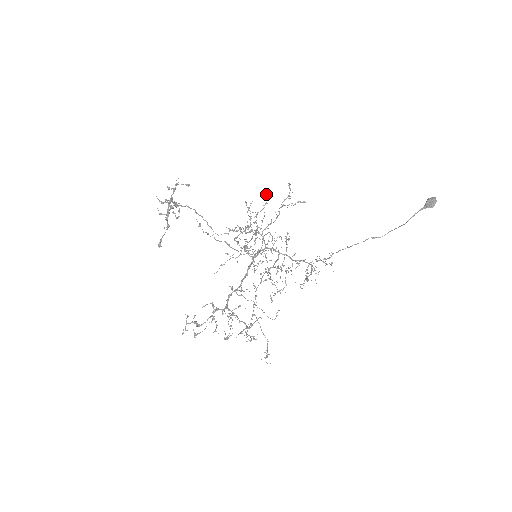
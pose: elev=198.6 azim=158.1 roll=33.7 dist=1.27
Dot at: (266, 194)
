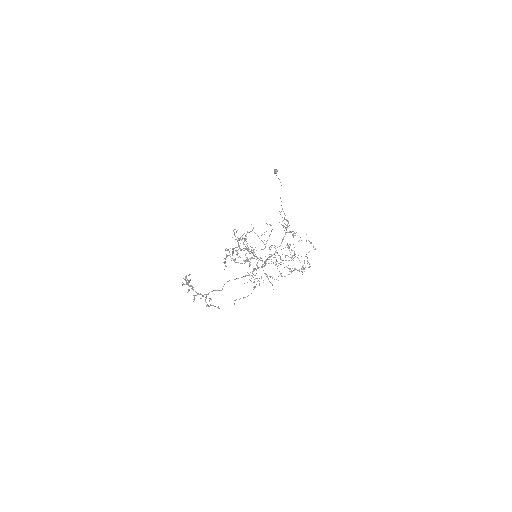
Dot at: (244, 261)
